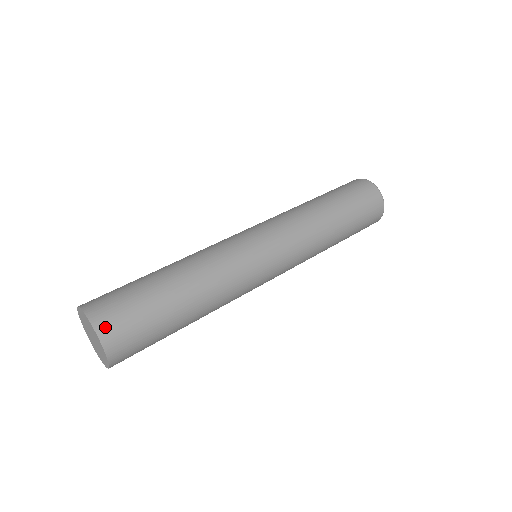
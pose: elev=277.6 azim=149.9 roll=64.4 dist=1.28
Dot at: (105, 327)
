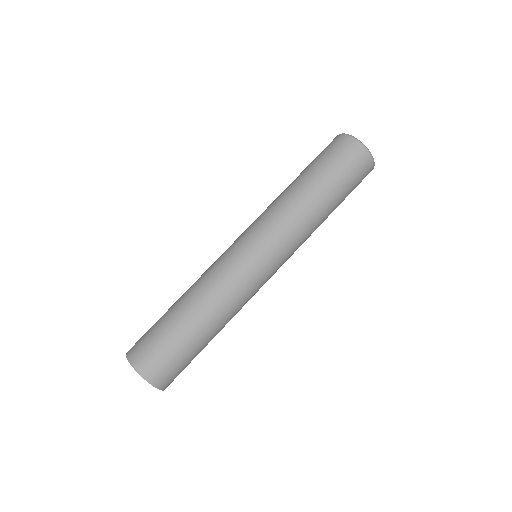
Dot at: (136, 359)
